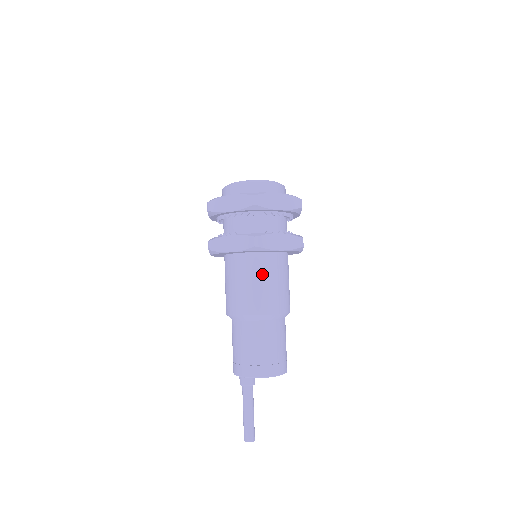
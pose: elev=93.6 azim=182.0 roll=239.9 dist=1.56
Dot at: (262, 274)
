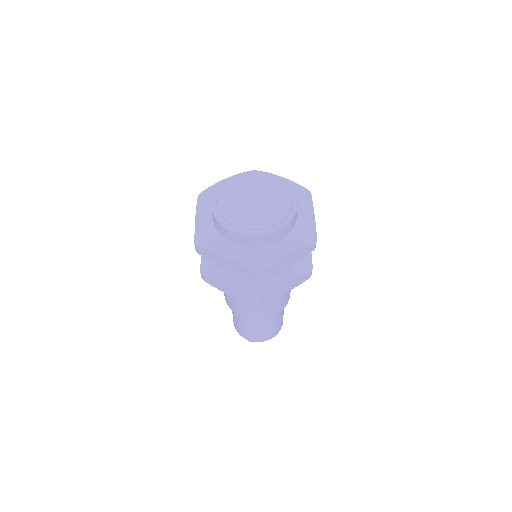
Dot at: occluded
